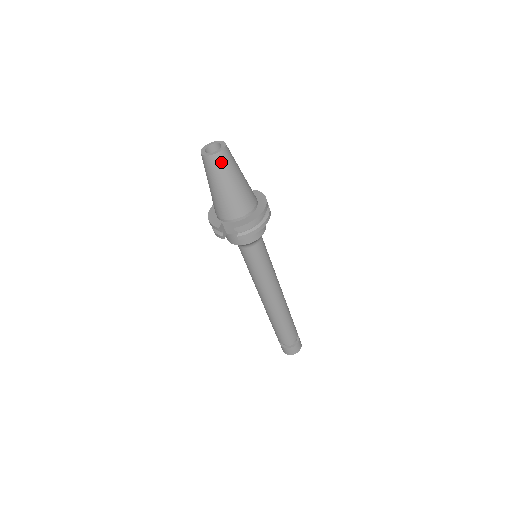
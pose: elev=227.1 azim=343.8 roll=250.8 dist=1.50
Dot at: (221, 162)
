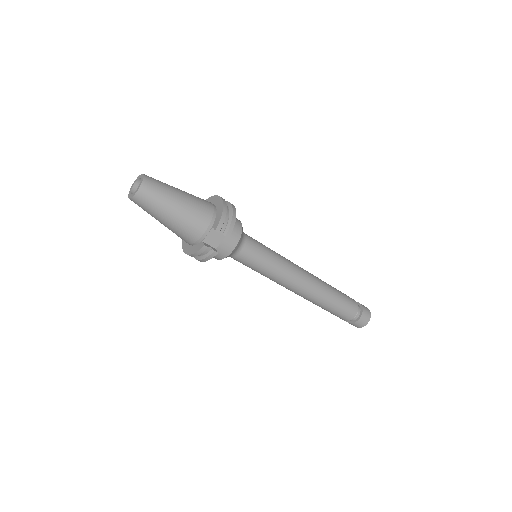
Dot at: (152, 187)
